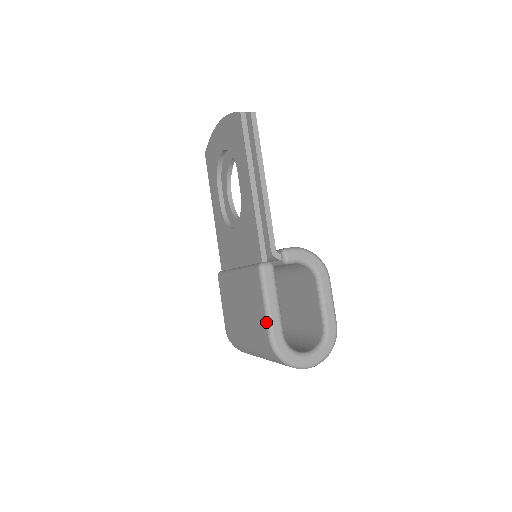
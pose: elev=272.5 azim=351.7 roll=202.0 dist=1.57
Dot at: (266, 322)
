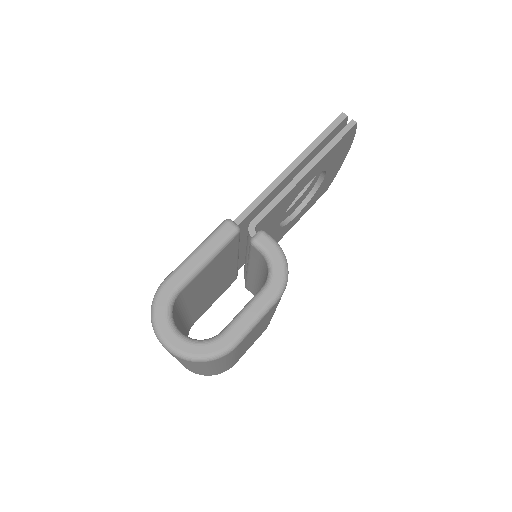
Dot at: (179, 265)
